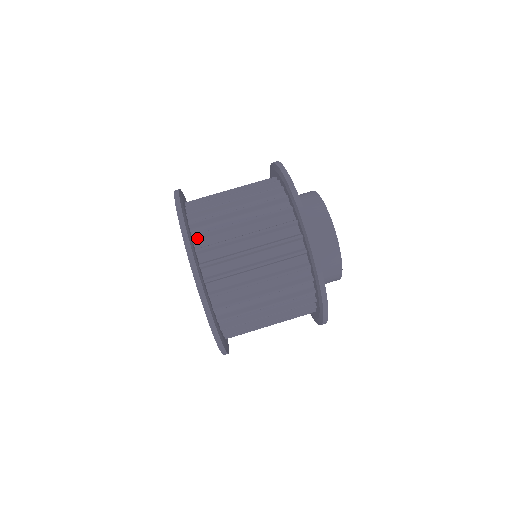
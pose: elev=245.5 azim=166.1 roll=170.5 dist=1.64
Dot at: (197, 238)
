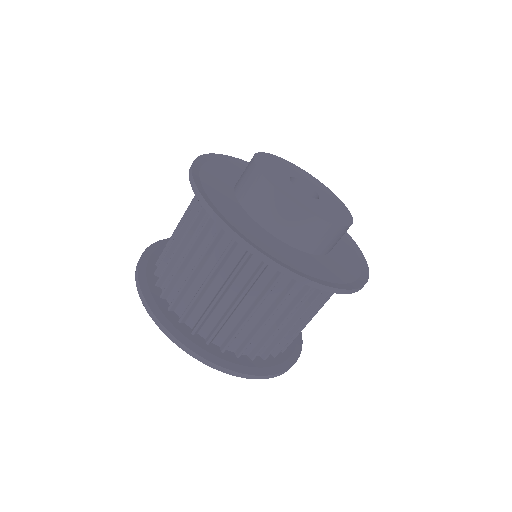
Dot at: (185, 319)
